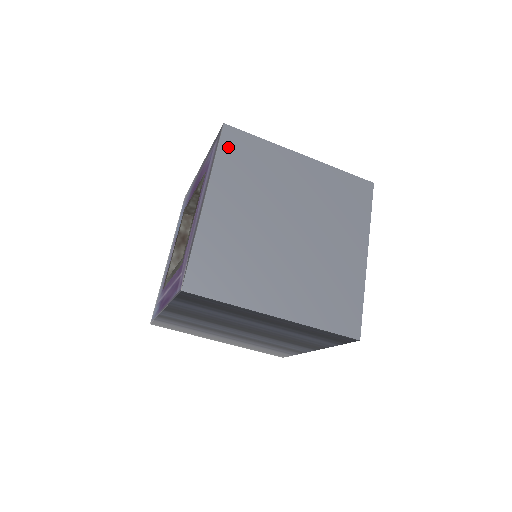
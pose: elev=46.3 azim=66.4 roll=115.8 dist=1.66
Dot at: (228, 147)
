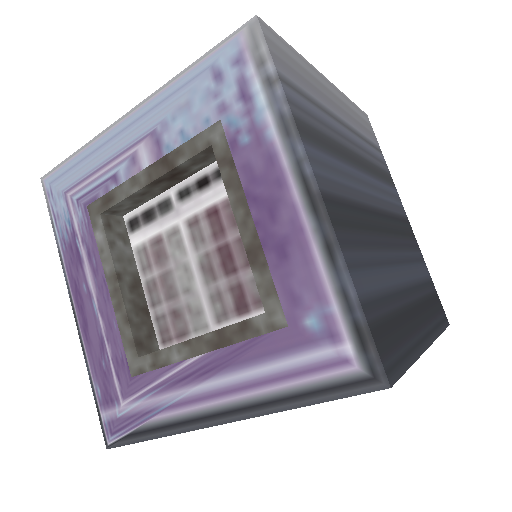
Dot at: occluded
